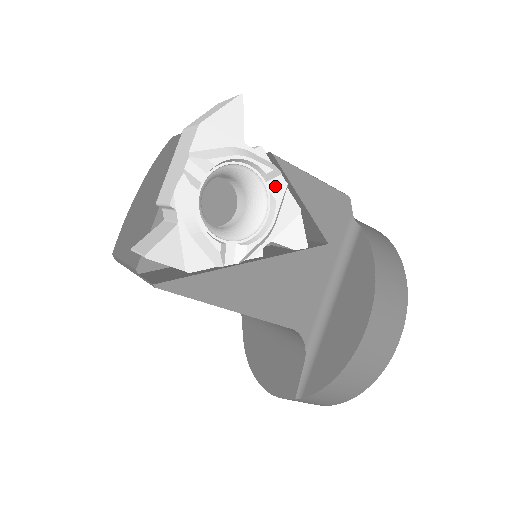
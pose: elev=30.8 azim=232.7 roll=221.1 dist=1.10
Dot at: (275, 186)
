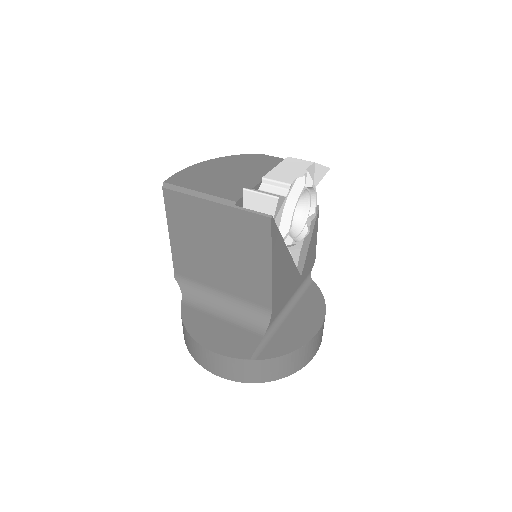
Dot at: (308, 223)
